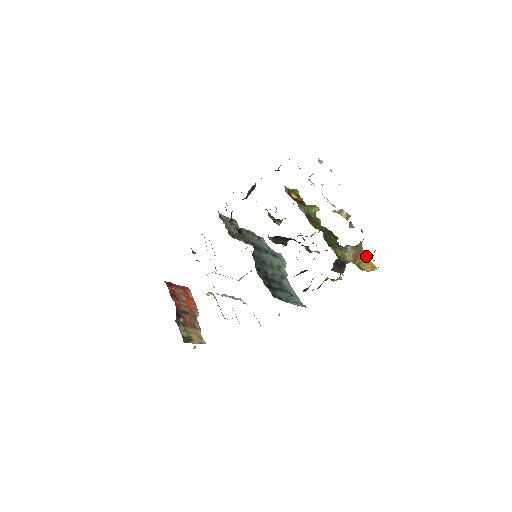
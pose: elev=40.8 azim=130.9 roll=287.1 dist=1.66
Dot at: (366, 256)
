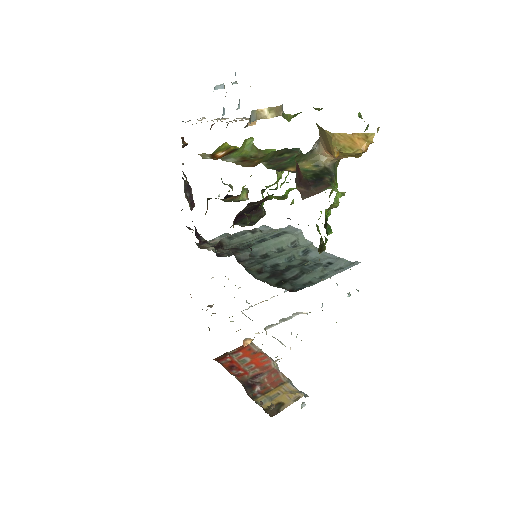
Dot at: (337, 134)
